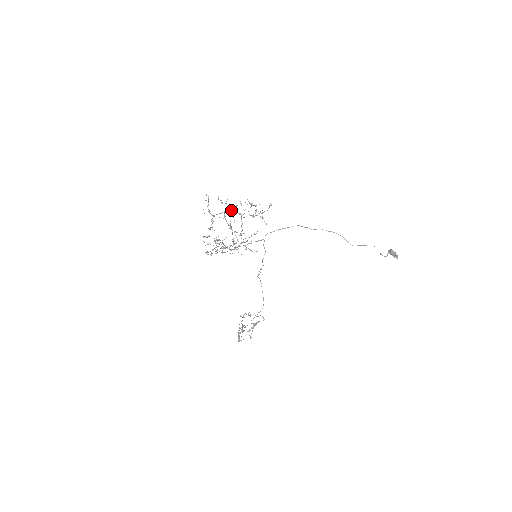
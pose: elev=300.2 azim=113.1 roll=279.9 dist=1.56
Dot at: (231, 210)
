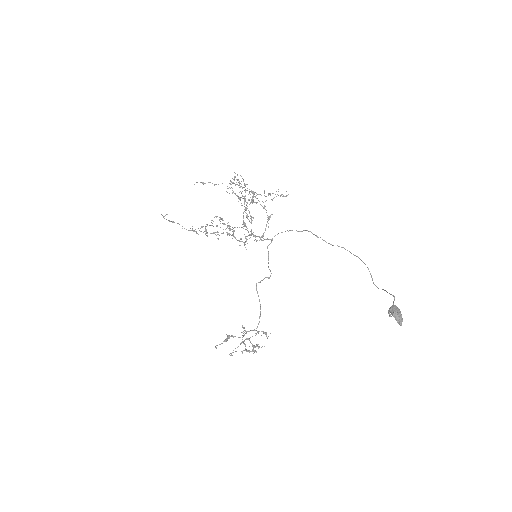
Dot at: (253, 195)
